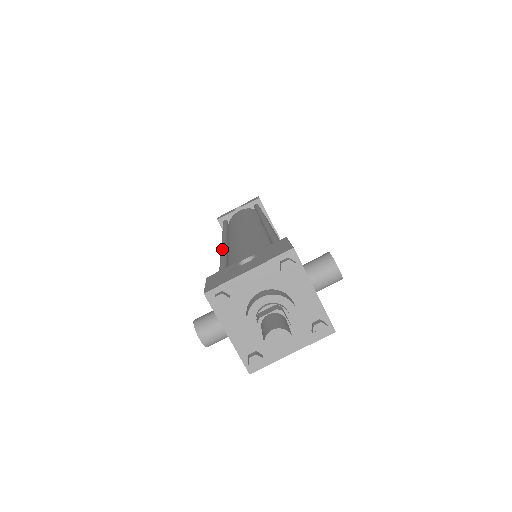
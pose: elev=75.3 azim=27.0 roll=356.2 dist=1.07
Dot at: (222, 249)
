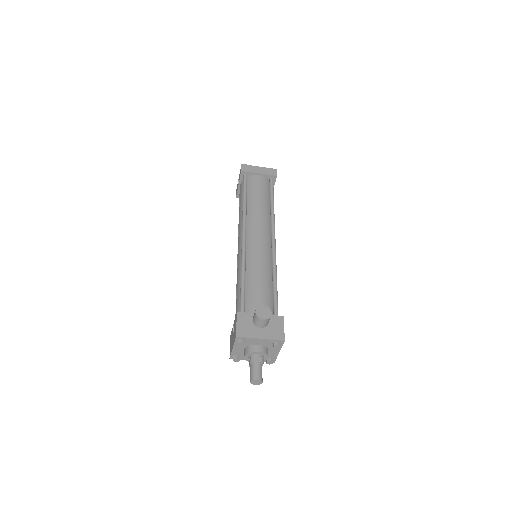
Dot at: occluded
